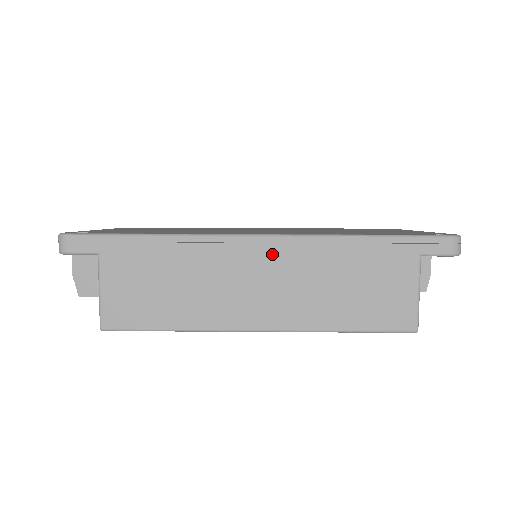
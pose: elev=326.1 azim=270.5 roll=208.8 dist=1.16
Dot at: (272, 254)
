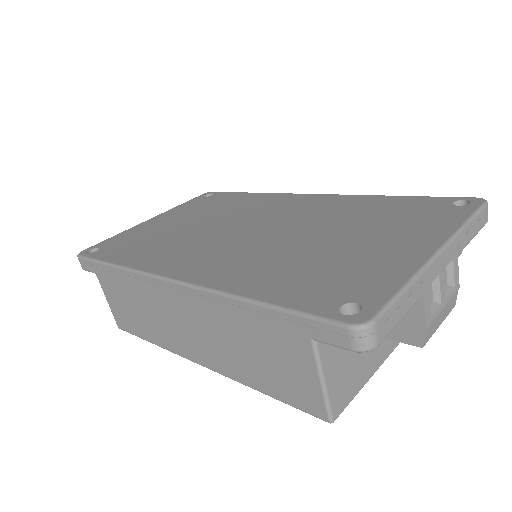
Dot at: (183, 300)
